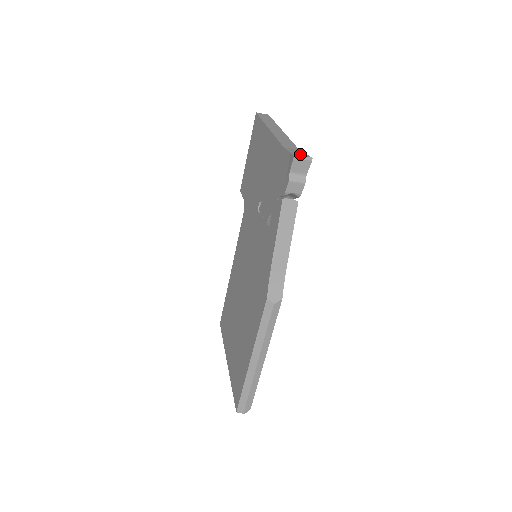
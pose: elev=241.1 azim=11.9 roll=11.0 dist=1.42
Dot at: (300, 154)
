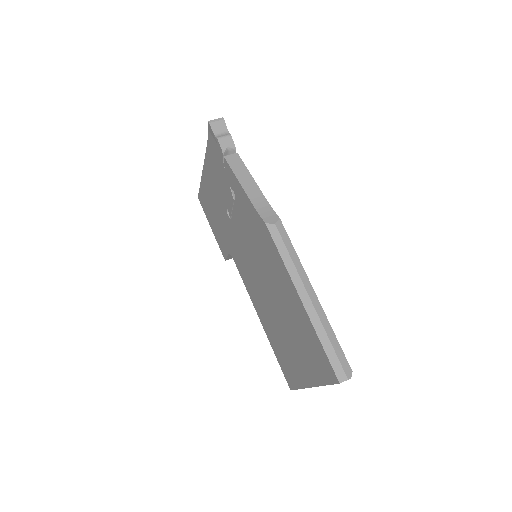
Dot at: (214, 123)
